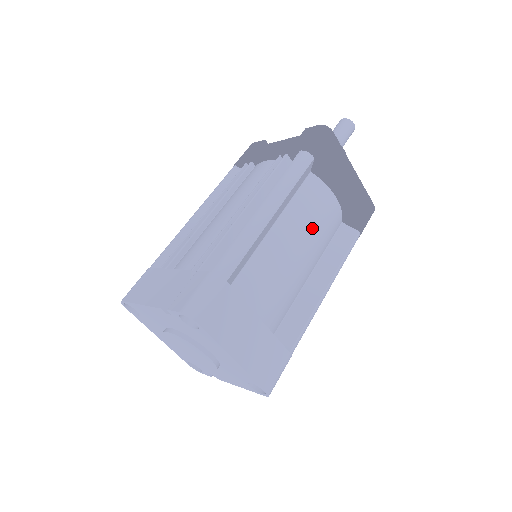
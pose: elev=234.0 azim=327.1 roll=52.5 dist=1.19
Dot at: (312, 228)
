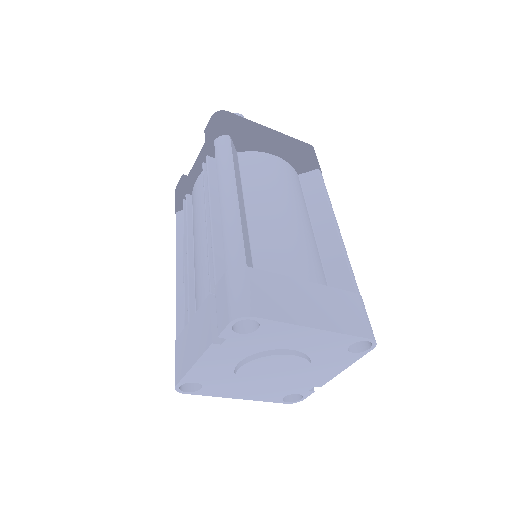
Dot at: (278, 188)
